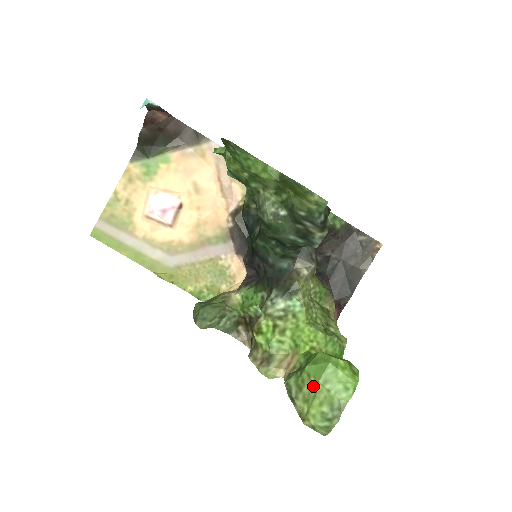
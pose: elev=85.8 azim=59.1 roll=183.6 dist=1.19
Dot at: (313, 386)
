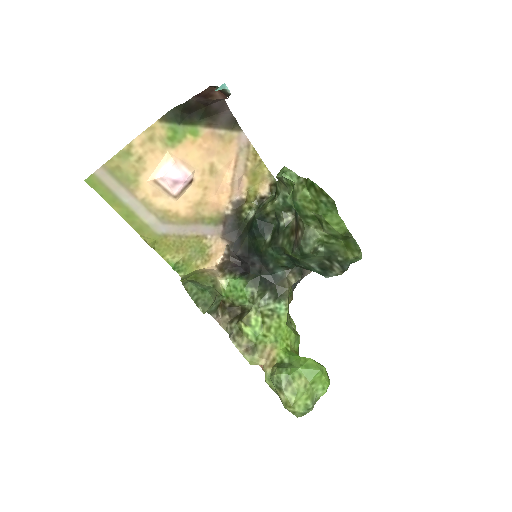
Dot at: (304, 385)
